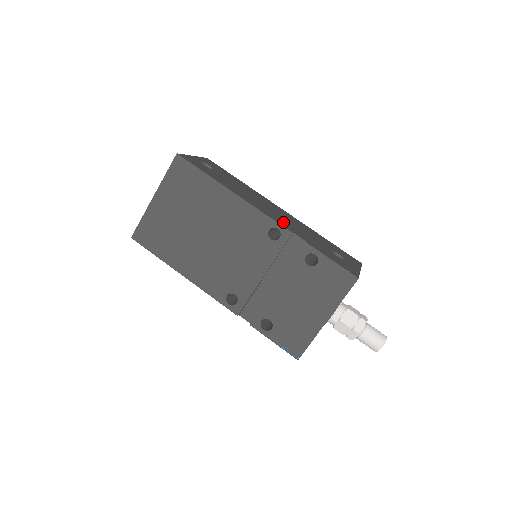
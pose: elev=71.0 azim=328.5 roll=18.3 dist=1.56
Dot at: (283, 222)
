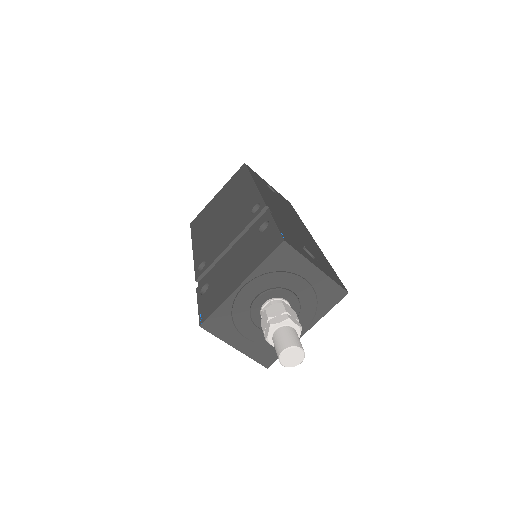
Dot at: (276, 210)
